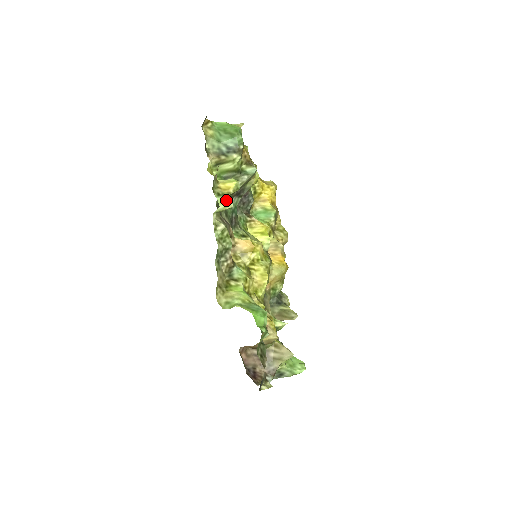
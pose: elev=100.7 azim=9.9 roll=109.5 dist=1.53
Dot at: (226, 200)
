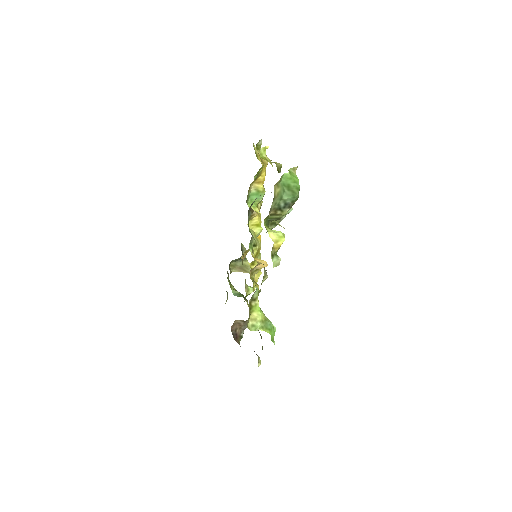
Dot at: (278, 261)
